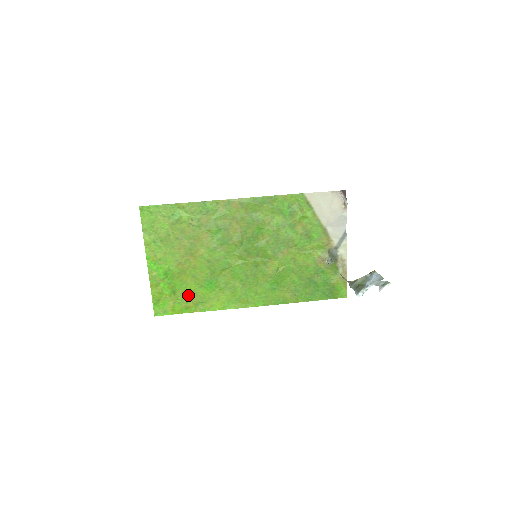
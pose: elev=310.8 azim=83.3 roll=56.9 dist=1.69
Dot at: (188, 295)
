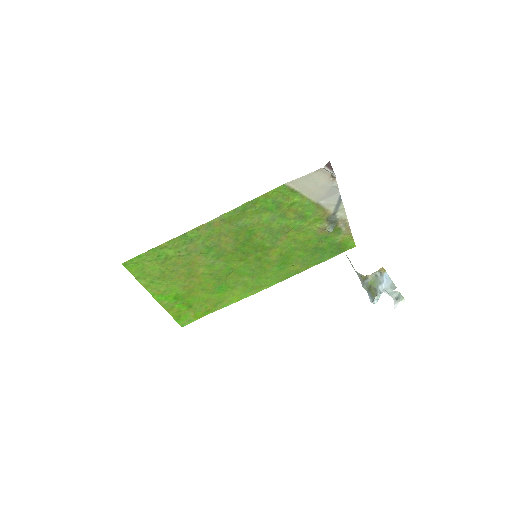
Dot at: (204, 303)
